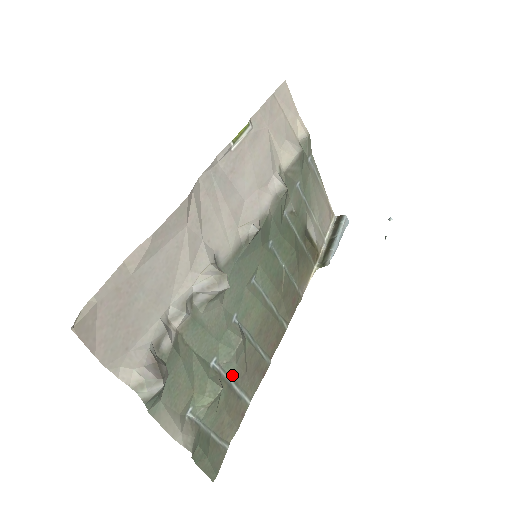
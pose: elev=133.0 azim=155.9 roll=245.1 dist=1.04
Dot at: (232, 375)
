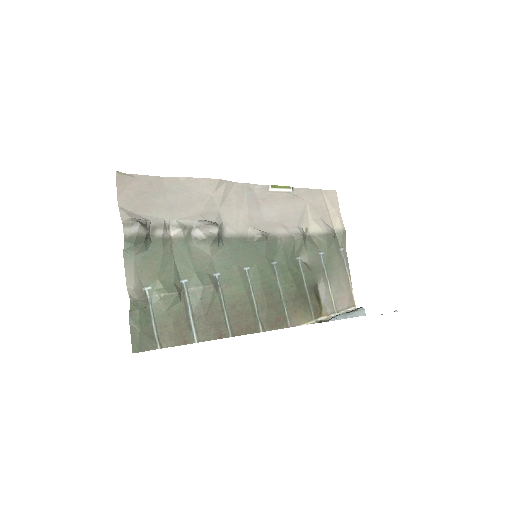
Dot at: (193, 306)
